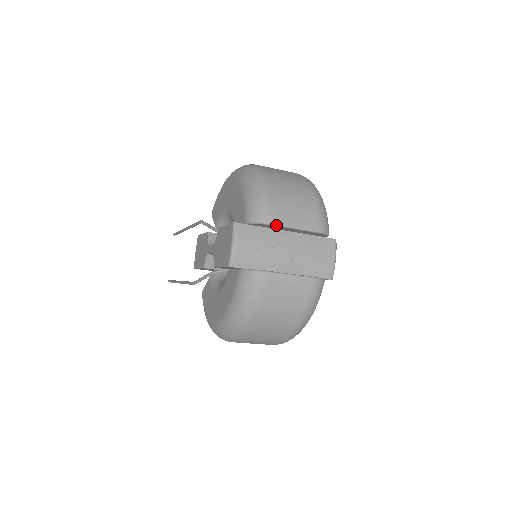
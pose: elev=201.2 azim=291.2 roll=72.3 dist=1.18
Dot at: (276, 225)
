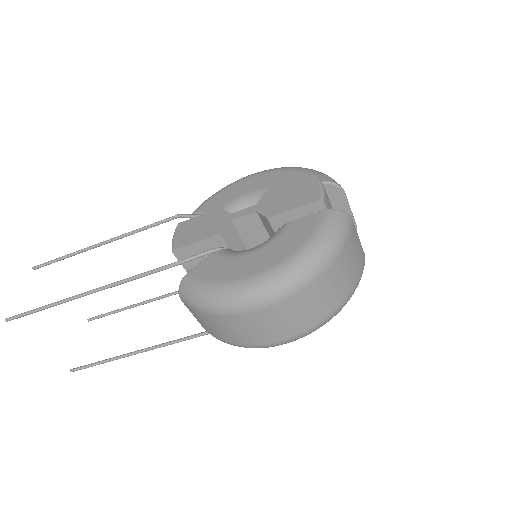
Dot at: (345, 195)
